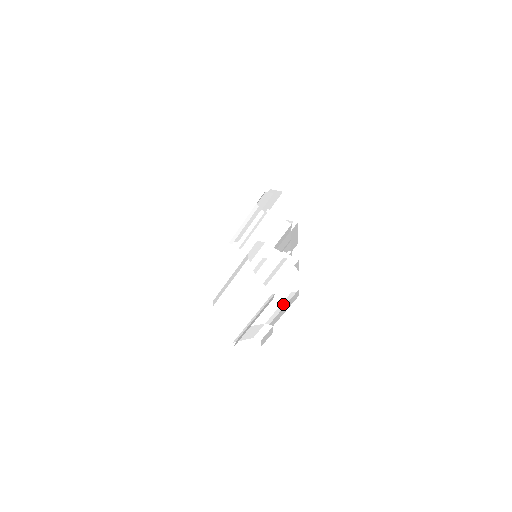
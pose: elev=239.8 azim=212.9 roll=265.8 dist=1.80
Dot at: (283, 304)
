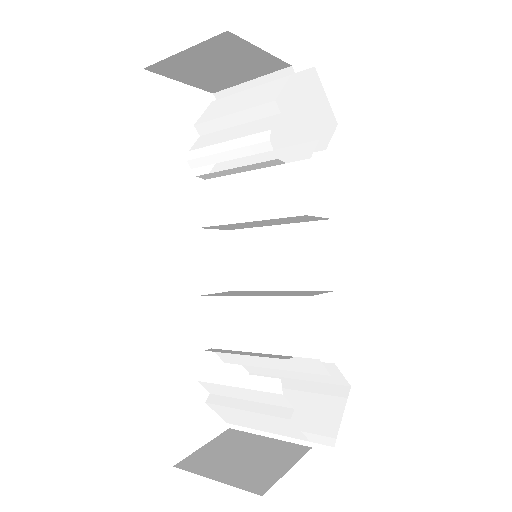
Dot at: (303, 386)
